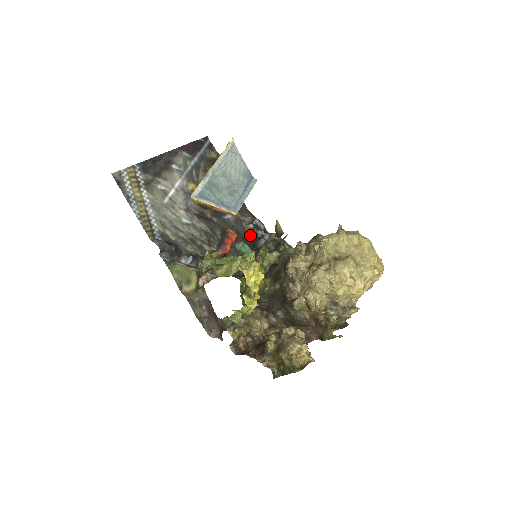
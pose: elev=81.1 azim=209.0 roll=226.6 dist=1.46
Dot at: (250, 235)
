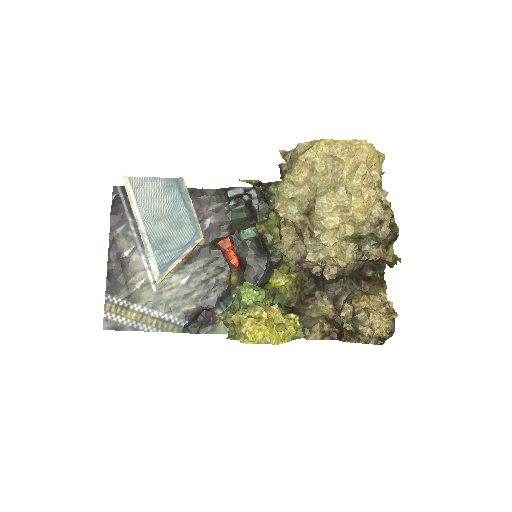
Dot at: (242, 208)
